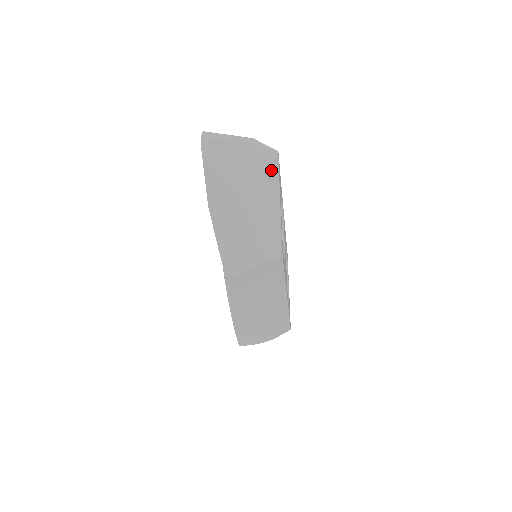
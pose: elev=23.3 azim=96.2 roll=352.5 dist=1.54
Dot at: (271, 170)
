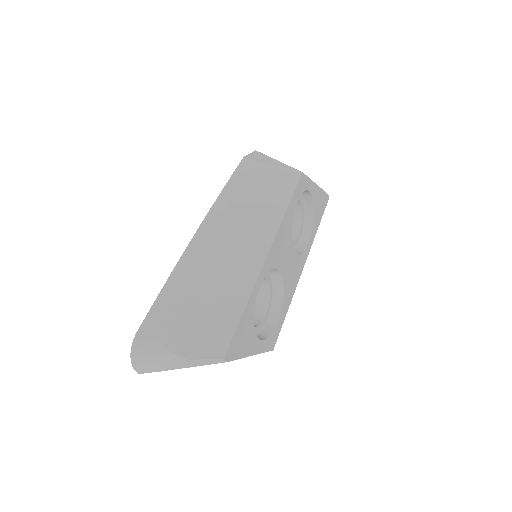
Dot at: occluded
